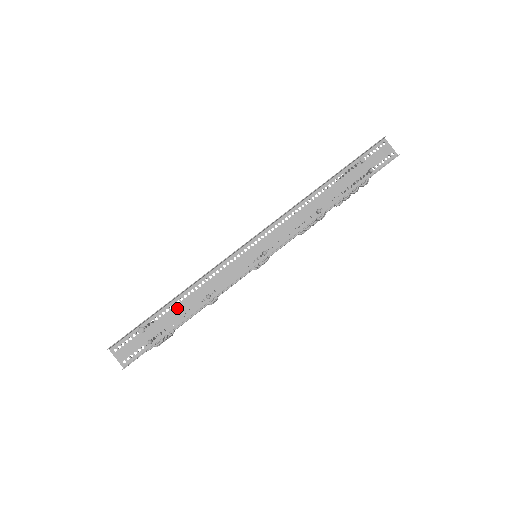
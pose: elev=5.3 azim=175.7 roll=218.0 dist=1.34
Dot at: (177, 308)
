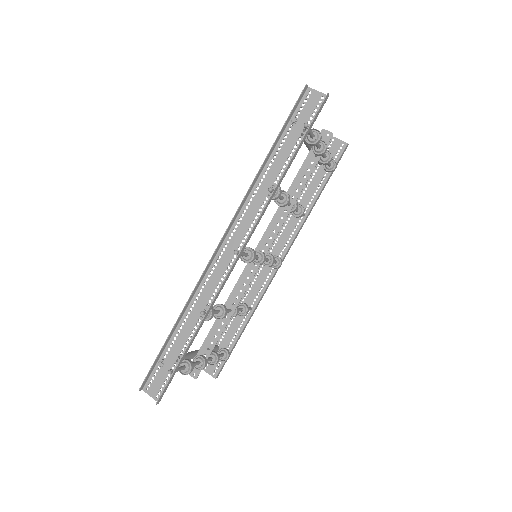
Dot at: (182, 334)
